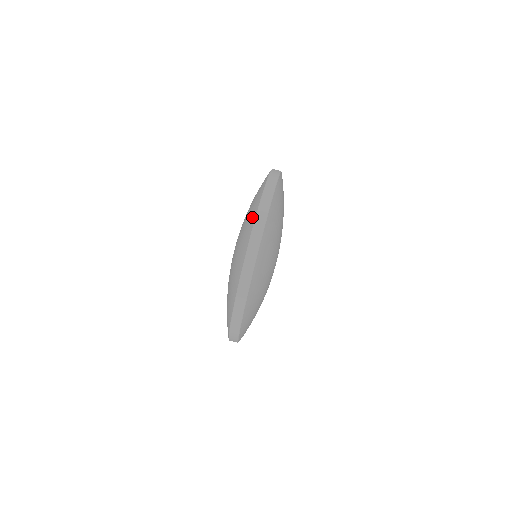
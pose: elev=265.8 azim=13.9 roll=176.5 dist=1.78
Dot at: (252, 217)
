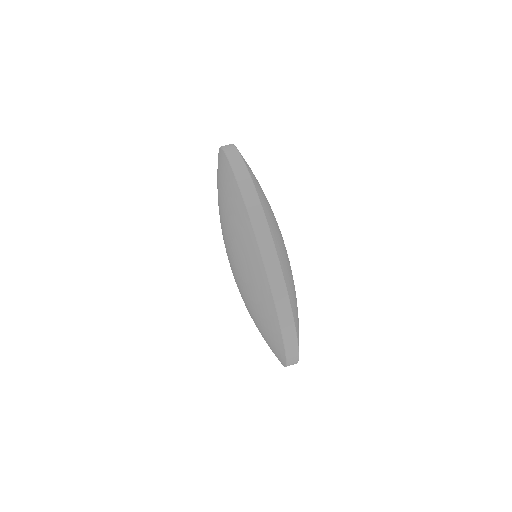
Dot at: (227, 176)
